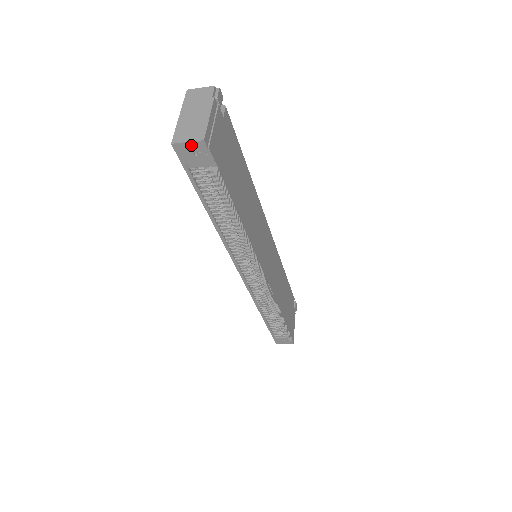
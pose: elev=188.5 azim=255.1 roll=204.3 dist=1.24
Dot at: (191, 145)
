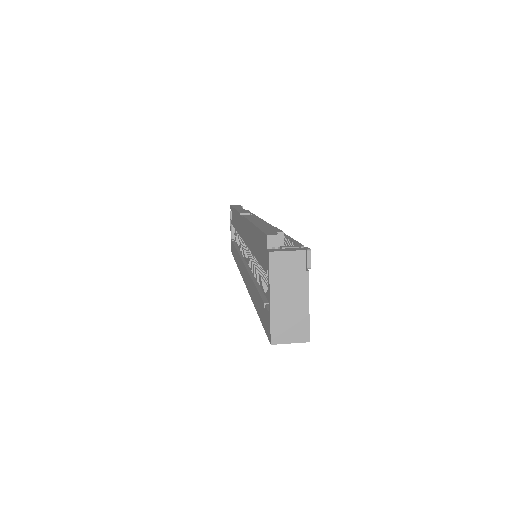
Dot at: (291, 341)
